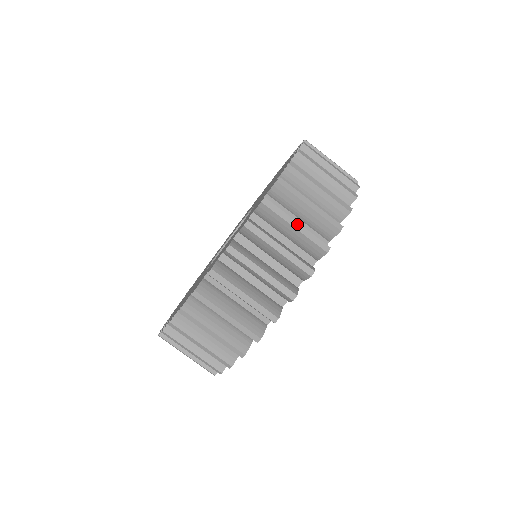
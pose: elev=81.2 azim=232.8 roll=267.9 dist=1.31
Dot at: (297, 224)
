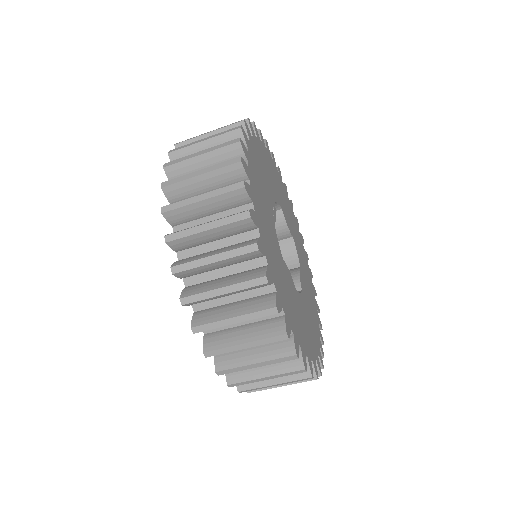
Dot at: (222, 290)
